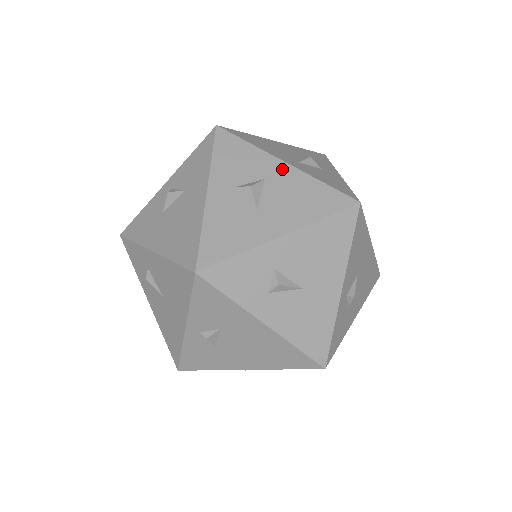
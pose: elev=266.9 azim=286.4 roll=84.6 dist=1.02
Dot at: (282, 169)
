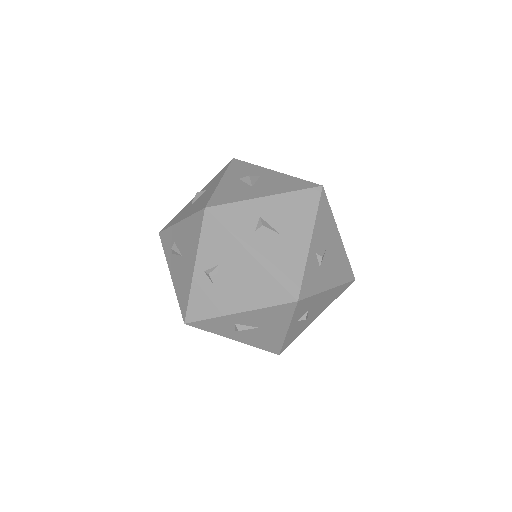
Dot at: (272, 173)
